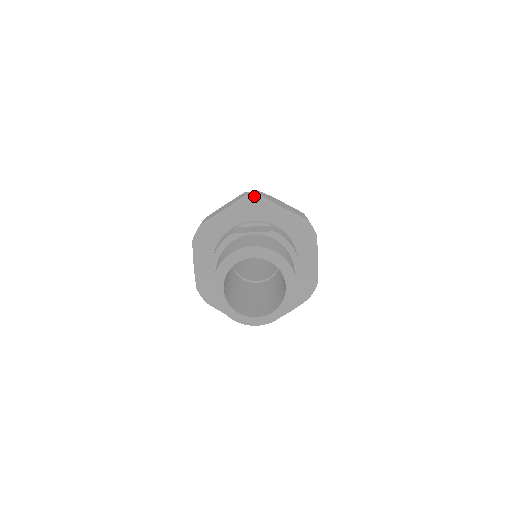
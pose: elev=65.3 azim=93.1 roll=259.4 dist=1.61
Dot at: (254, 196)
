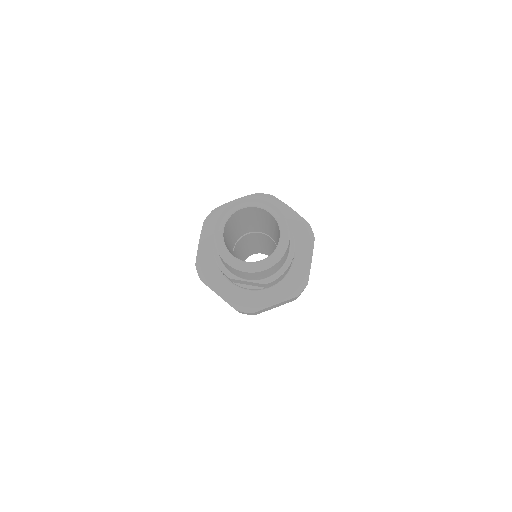
Dot at: (267, 194)
